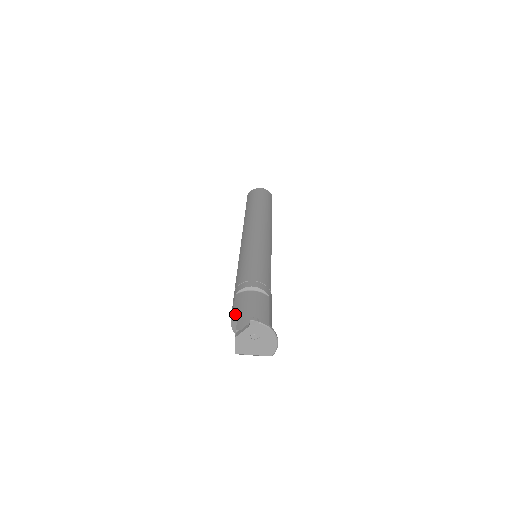
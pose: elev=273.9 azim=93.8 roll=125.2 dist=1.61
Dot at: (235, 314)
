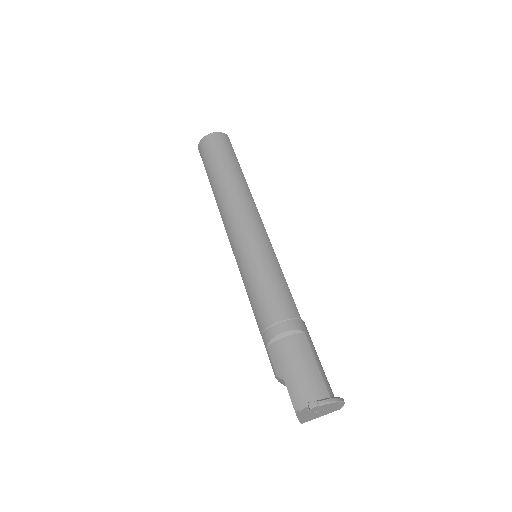
Dot at: (280, 379)
